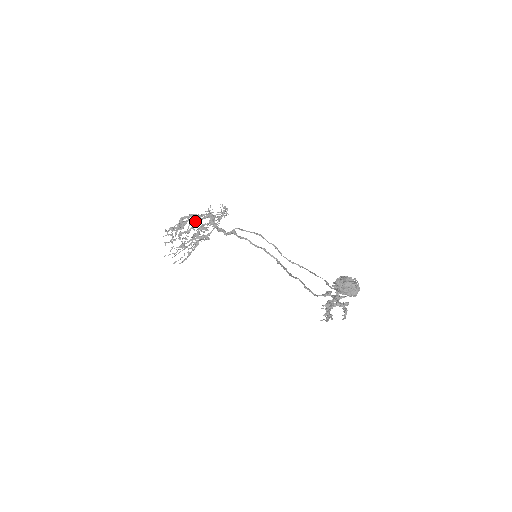
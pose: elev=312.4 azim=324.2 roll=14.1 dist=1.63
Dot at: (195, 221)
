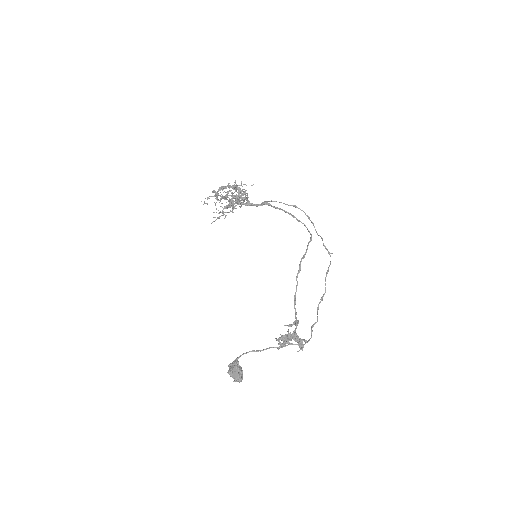
Dot at: occluded
